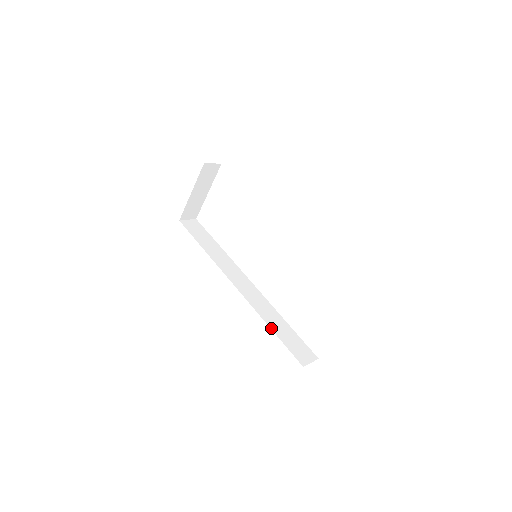
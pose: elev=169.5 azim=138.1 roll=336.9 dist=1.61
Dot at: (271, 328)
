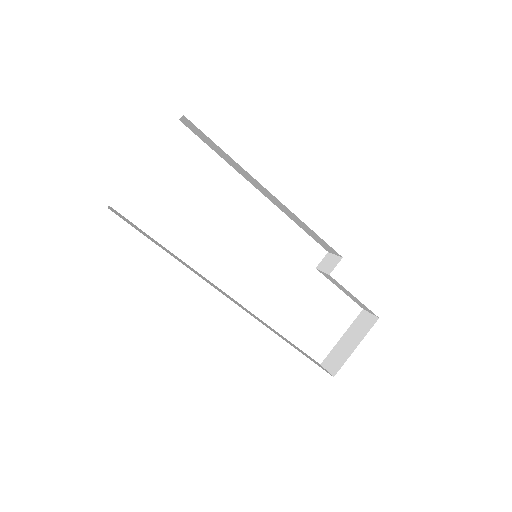
Dot at: (291, 345)
